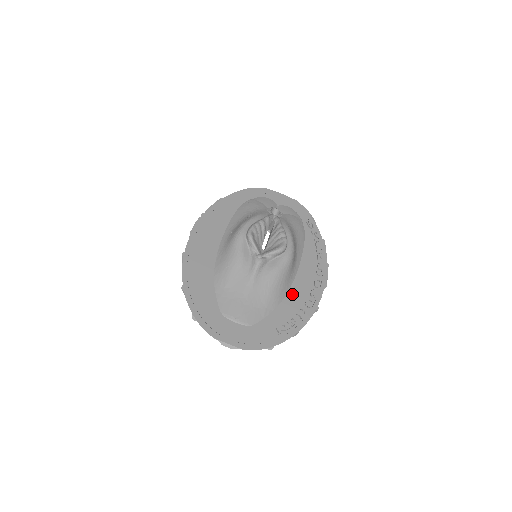
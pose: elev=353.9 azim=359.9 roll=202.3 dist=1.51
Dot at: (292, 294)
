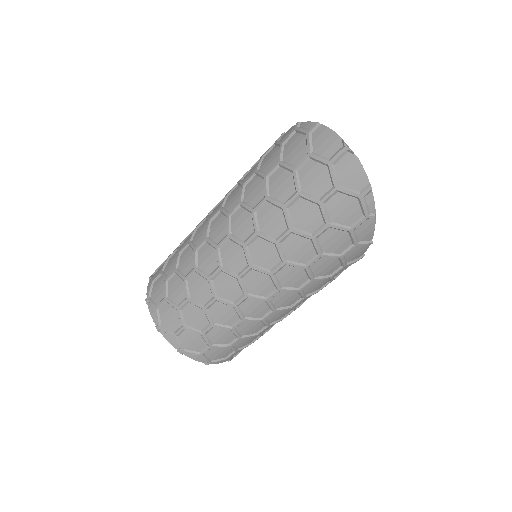
Dot at: occluded
